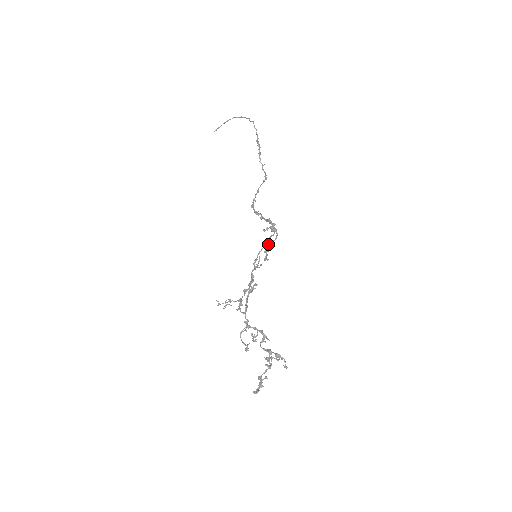
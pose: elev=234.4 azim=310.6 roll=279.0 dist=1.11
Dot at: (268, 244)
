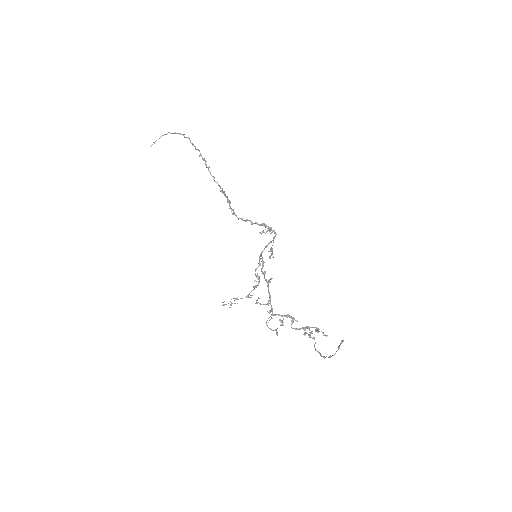
Dot at: occluded
